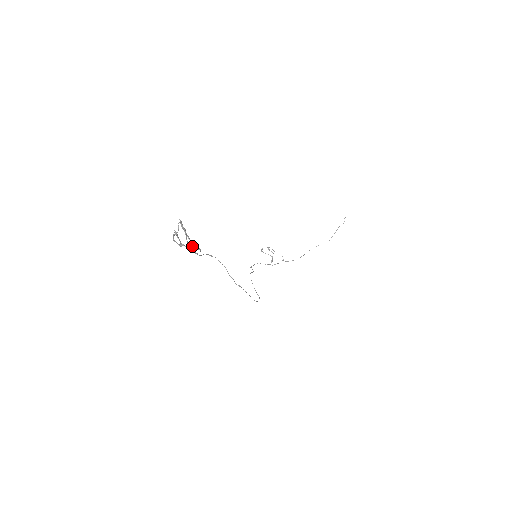
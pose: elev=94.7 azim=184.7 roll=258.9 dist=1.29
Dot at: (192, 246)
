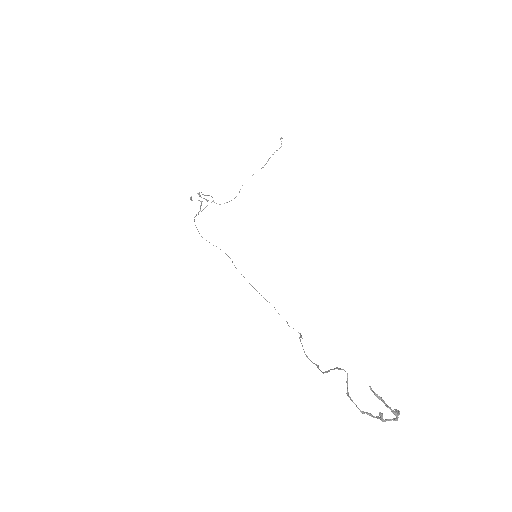
Dot at: occluded
